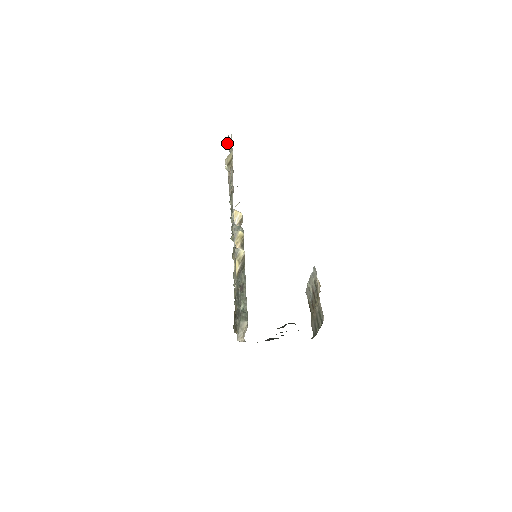
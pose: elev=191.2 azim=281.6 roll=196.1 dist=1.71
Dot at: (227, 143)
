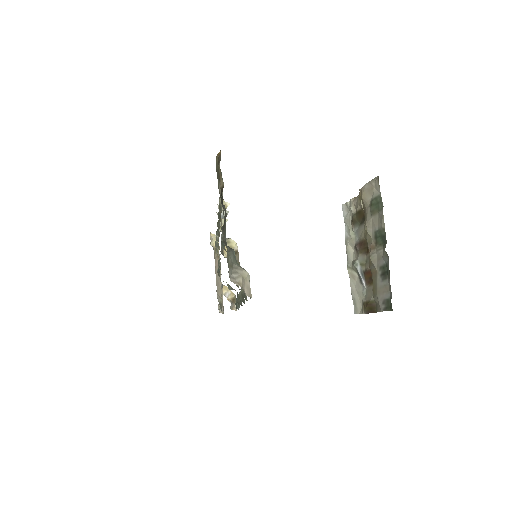
Dot at: occluded
